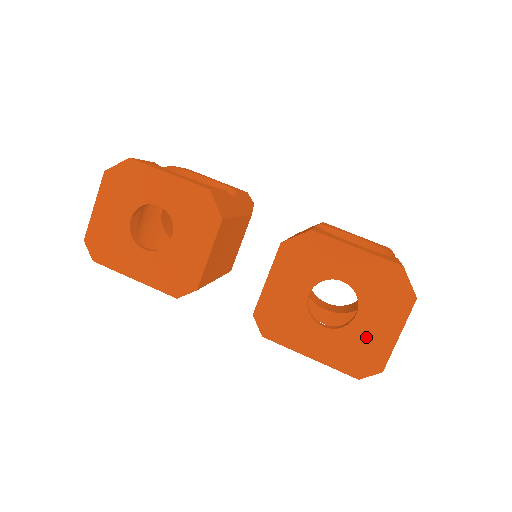
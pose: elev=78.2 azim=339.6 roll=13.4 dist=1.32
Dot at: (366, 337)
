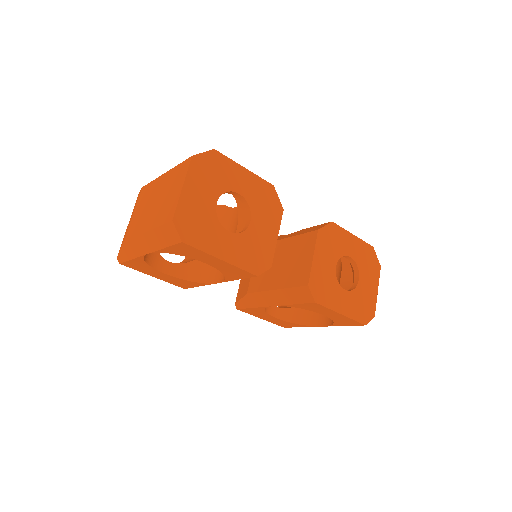
Dot at: (365, 294)
